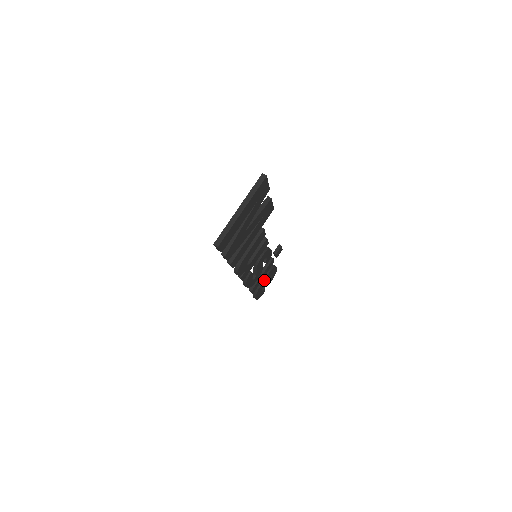
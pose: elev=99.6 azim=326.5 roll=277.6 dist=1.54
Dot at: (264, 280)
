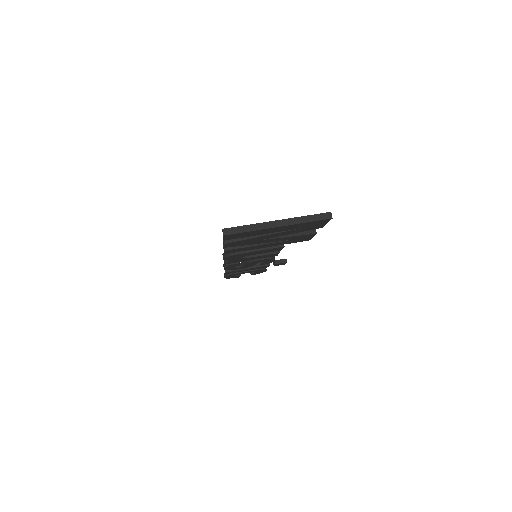
Dot at: (246, 271)
